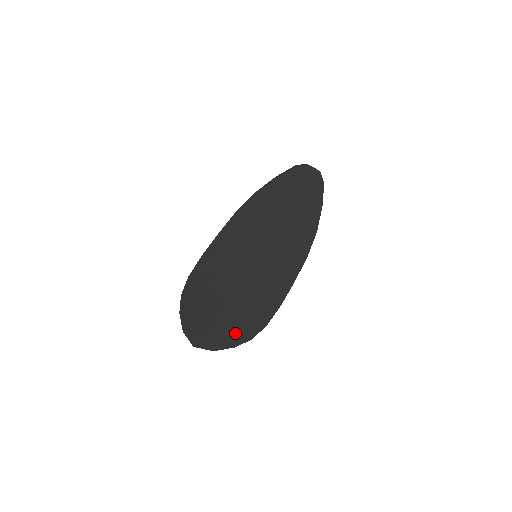
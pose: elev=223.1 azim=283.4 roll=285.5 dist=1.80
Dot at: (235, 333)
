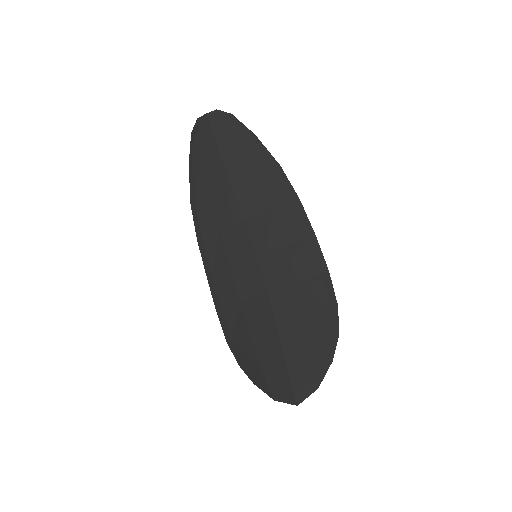
Dot at: (318, 348)
